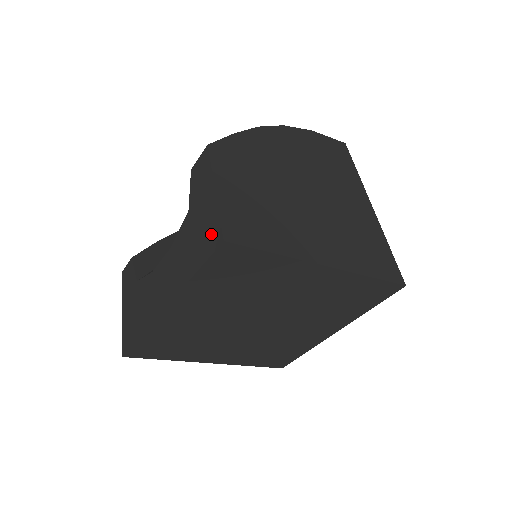
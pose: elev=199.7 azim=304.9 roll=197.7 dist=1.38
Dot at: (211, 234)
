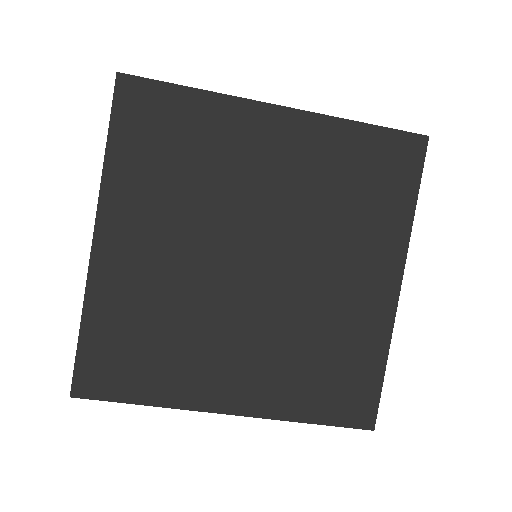
Dot at: occluded
